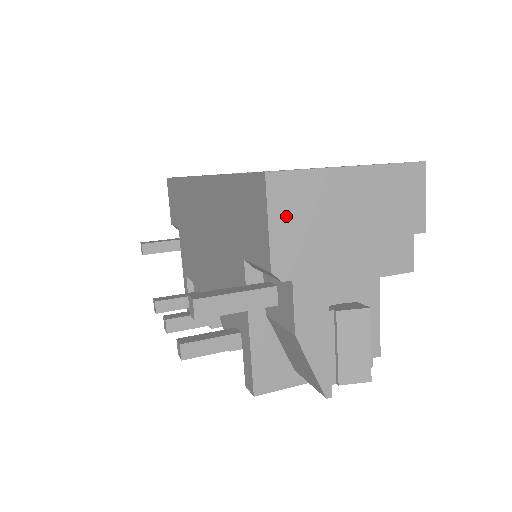
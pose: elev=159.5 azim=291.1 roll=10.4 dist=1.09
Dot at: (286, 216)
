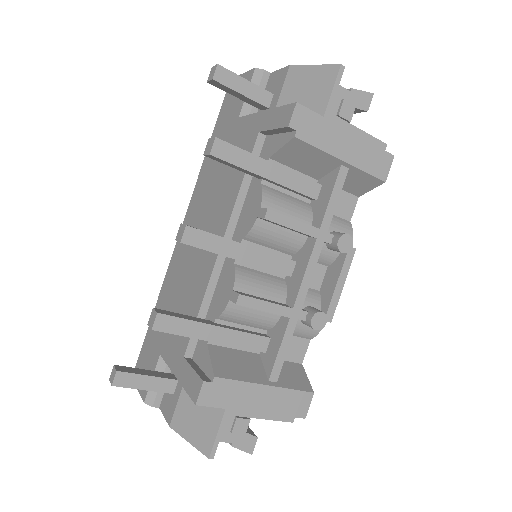
Dot at: occluded
